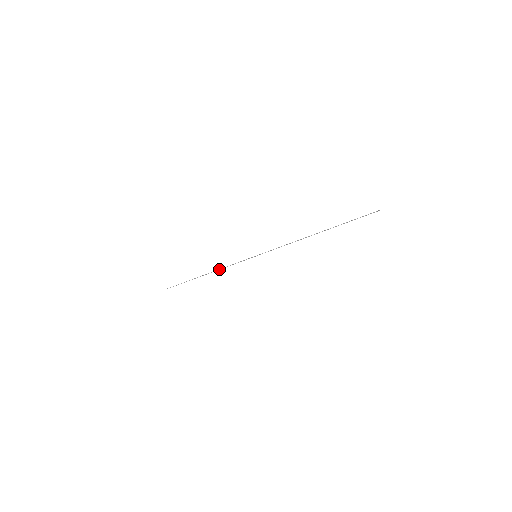
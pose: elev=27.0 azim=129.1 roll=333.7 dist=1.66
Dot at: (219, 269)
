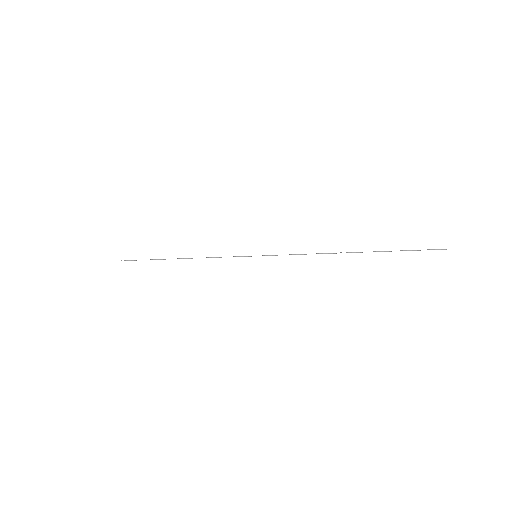
Dot at: occluded
